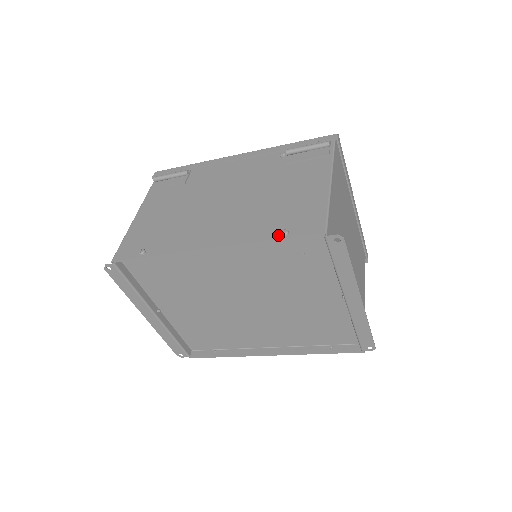
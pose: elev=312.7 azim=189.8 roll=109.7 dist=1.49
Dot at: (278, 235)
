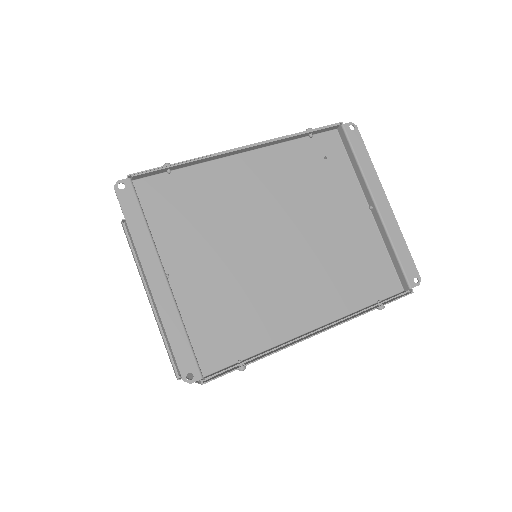
Dot at: (304, 133)
